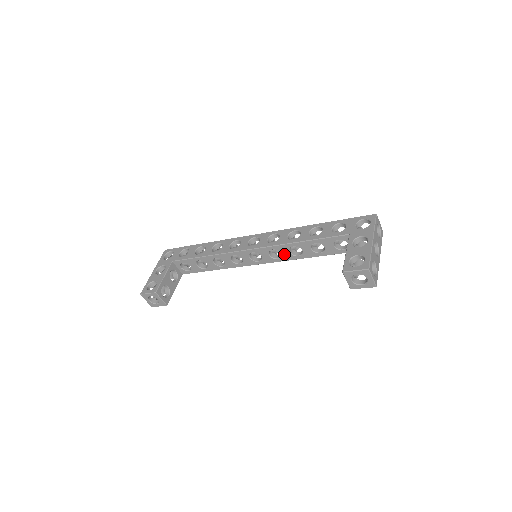
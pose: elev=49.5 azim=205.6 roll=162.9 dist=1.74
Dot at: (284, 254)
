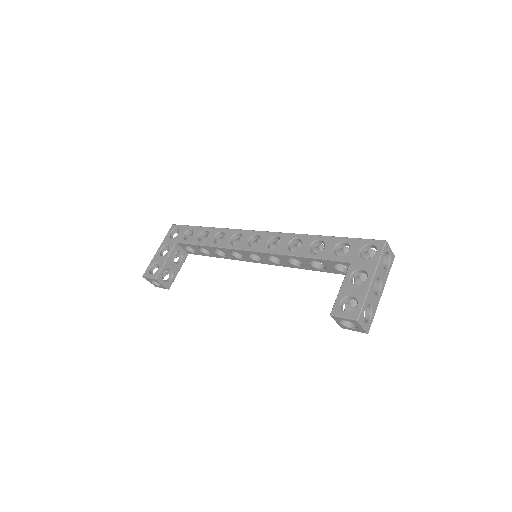
Dot at: (283, 262)
